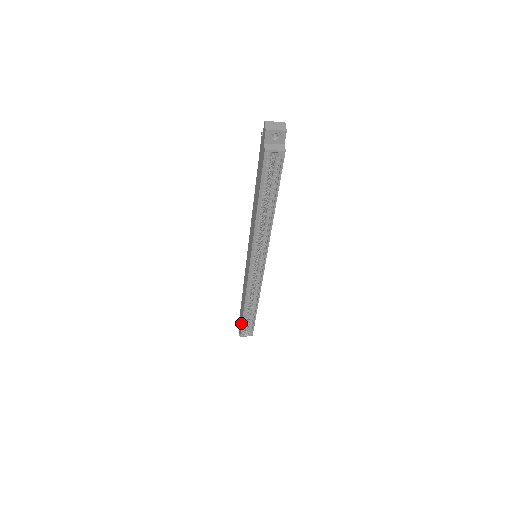
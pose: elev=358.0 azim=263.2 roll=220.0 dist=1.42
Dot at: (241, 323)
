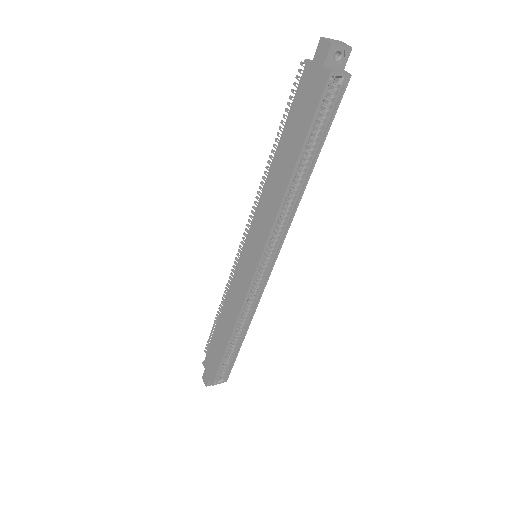
Dot at: (217, 364)
